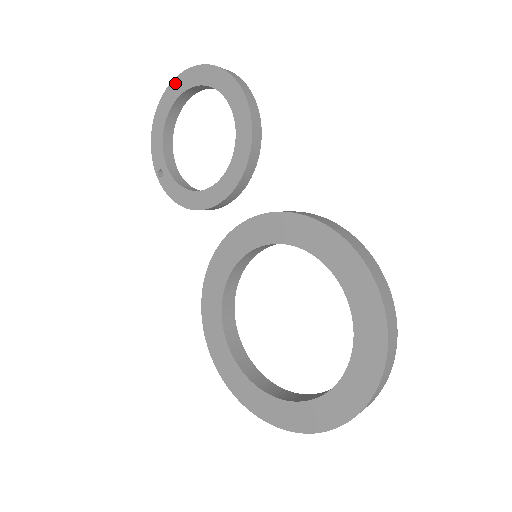
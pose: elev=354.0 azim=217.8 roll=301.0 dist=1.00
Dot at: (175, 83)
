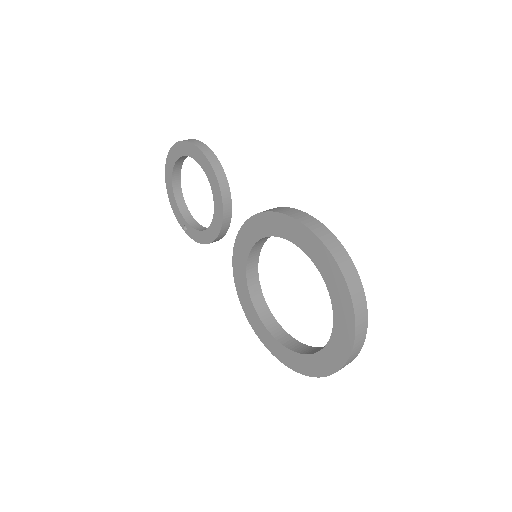
Dot at: (167, 164)
